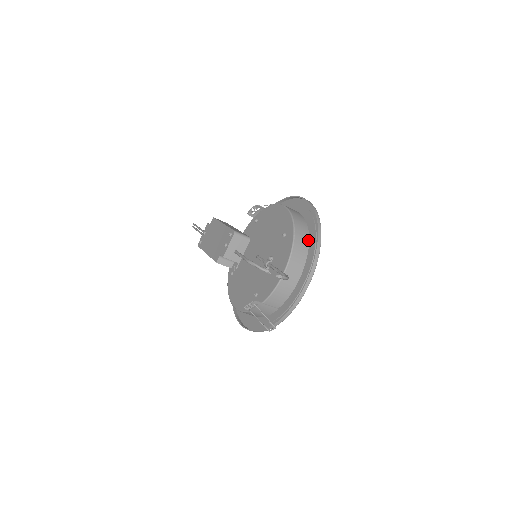
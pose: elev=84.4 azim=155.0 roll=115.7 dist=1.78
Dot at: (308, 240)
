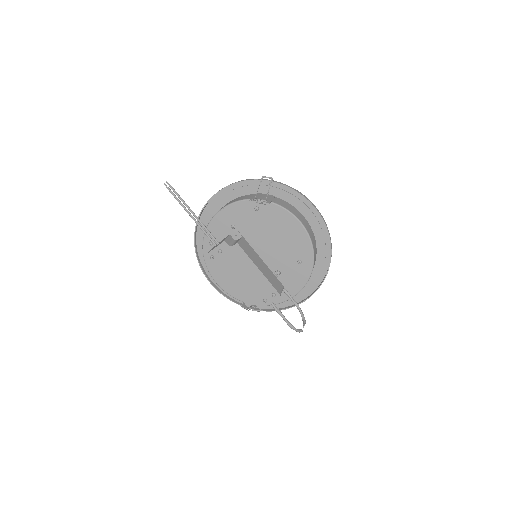
Dot at: (315, 263)
